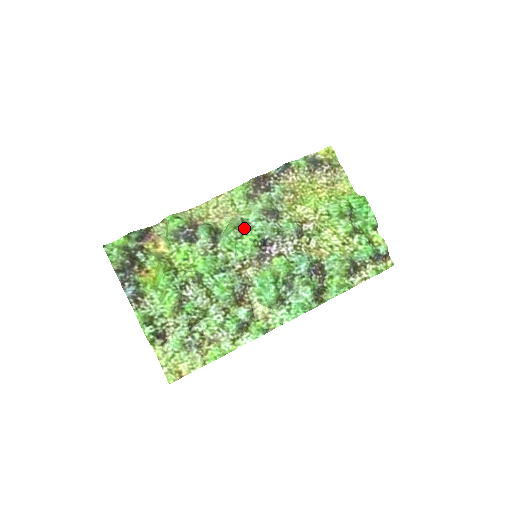
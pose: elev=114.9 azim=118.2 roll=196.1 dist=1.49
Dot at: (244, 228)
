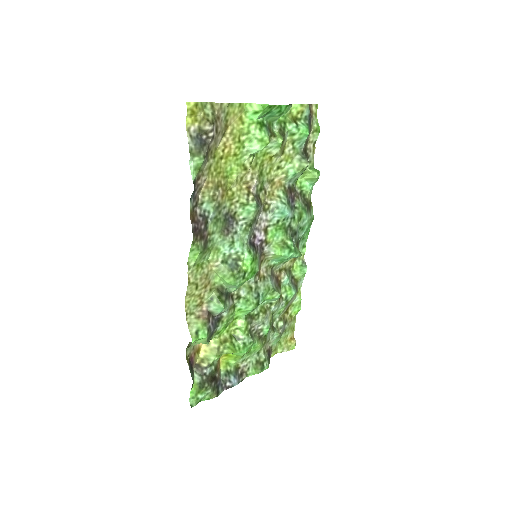
Dot at: (236, 266)
